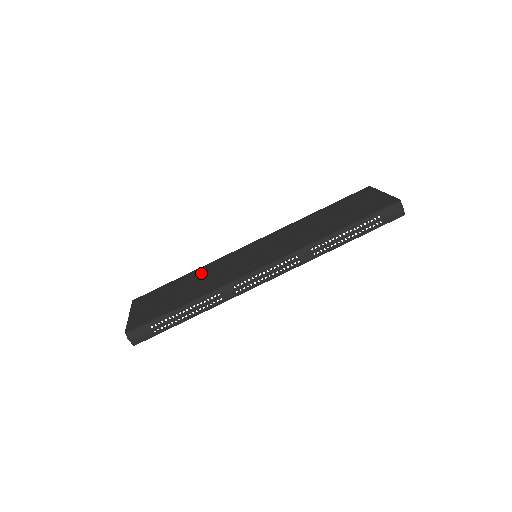
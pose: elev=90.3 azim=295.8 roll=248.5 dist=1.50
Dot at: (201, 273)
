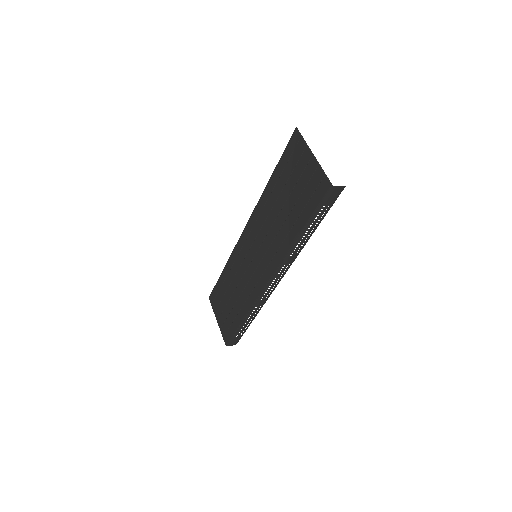
Dot at: (231, 274)
